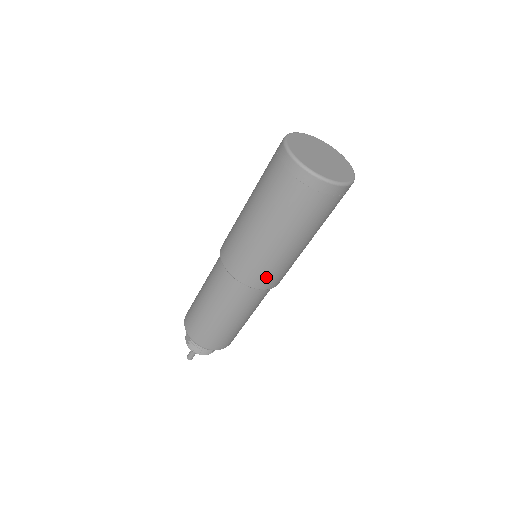
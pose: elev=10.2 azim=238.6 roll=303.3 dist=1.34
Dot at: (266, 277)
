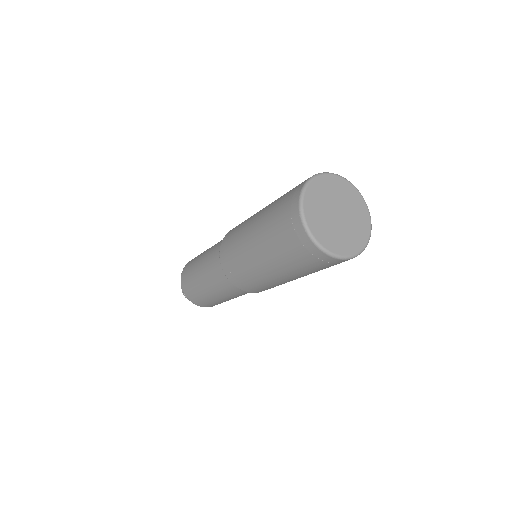
Dot at: (269, 288)
